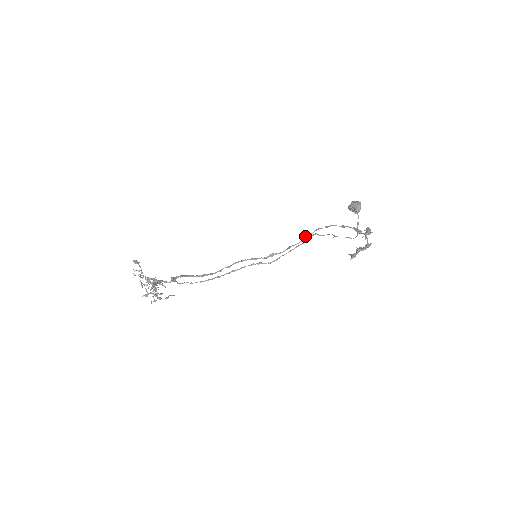
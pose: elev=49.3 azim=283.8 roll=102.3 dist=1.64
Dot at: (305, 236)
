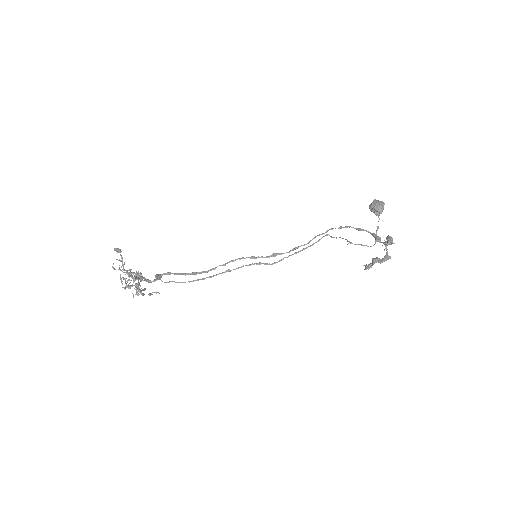
Dot at: (315, 236)
